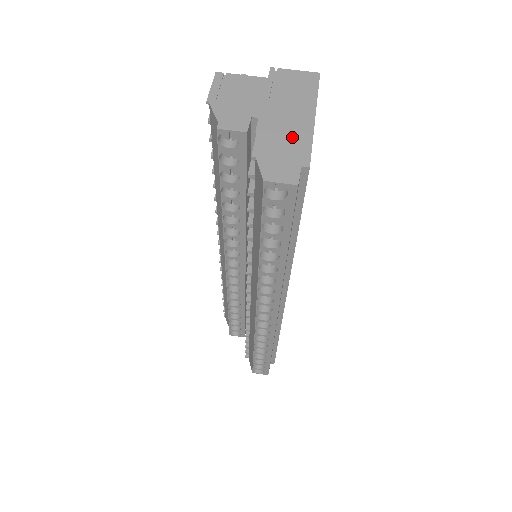
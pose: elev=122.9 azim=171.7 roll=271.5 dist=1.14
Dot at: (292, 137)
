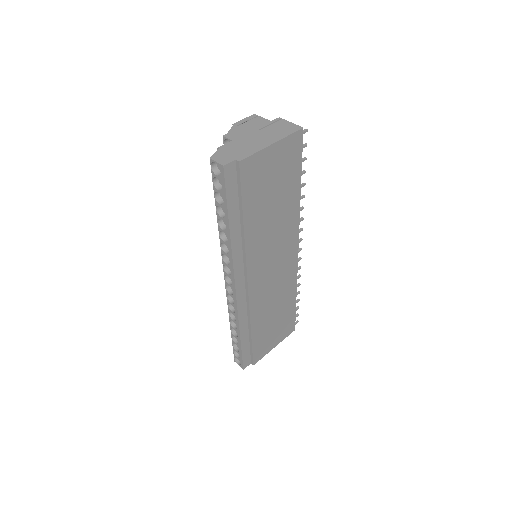
Dot at: (248, 147)
